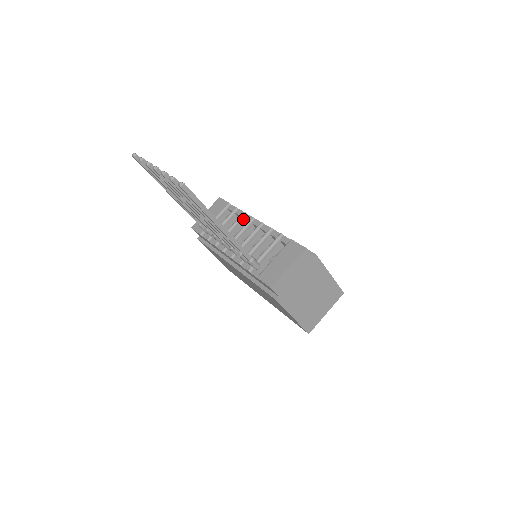
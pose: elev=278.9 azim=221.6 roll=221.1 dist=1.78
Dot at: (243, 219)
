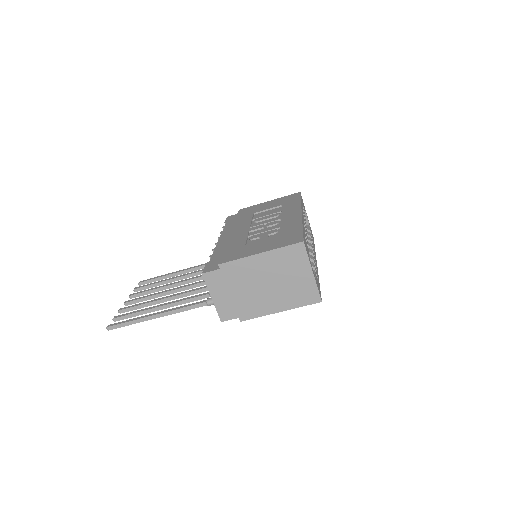
Dot at: occluded
